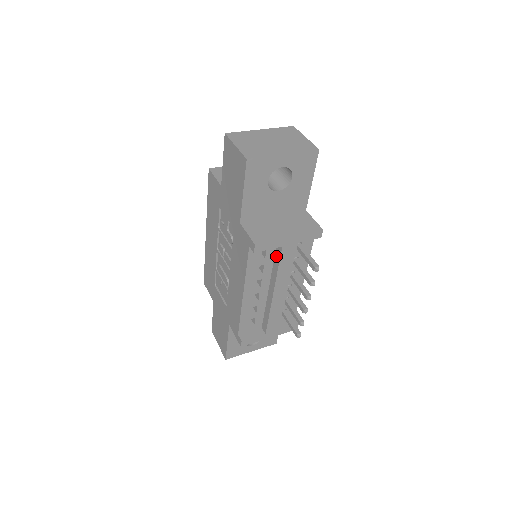
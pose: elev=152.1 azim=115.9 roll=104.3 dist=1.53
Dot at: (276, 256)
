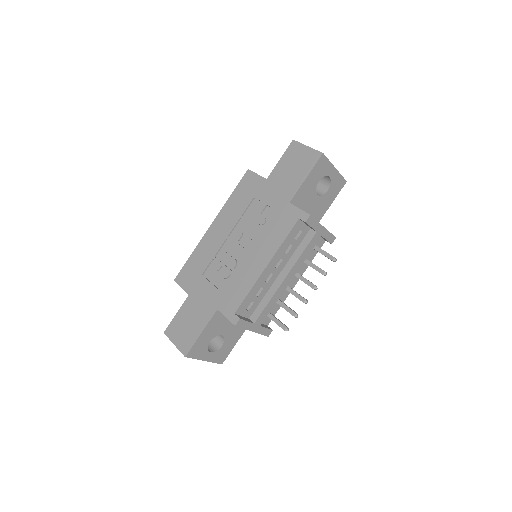
Dot at: (304, 242)
